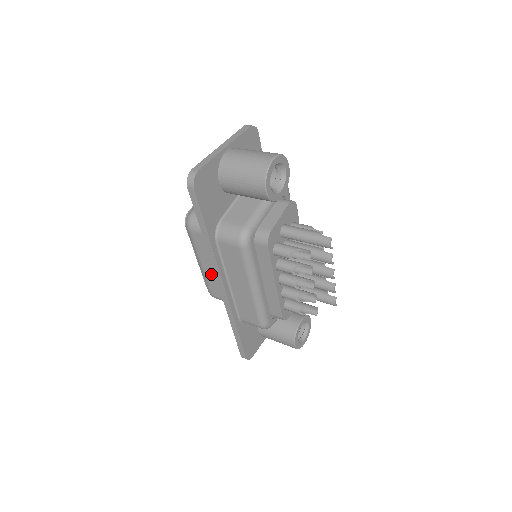
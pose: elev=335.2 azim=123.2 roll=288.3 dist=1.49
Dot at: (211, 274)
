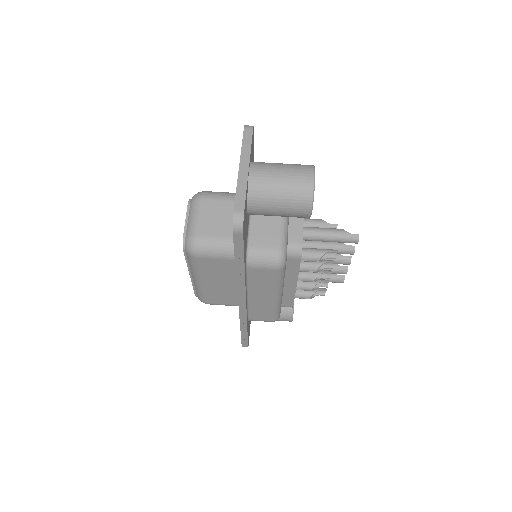
Dot at: (213, 288)
